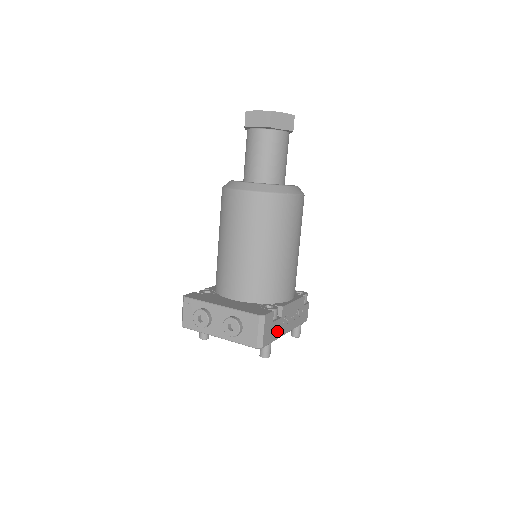
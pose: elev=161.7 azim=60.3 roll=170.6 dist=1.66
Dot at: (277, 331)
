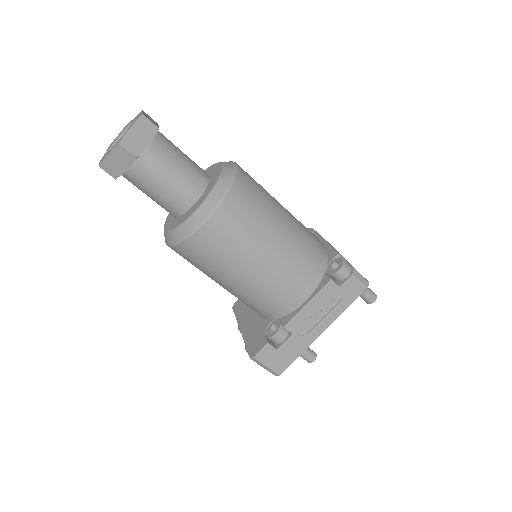
Dot at: (297, 347)
